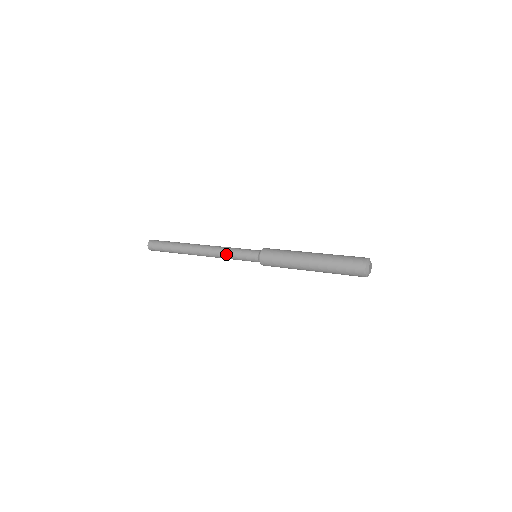
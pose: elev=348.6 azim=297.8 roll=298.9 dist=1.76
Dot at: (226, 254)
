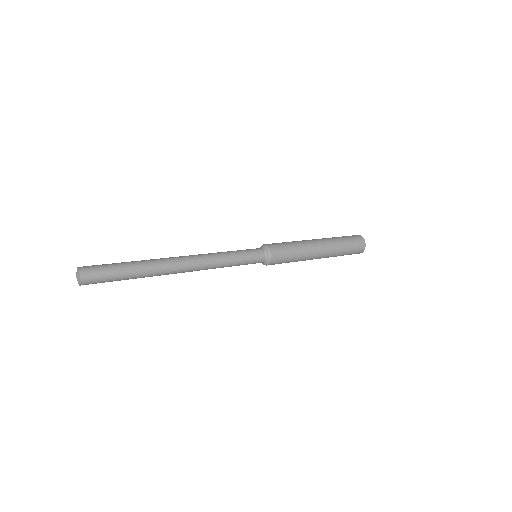
Dot at: (225, 262)
